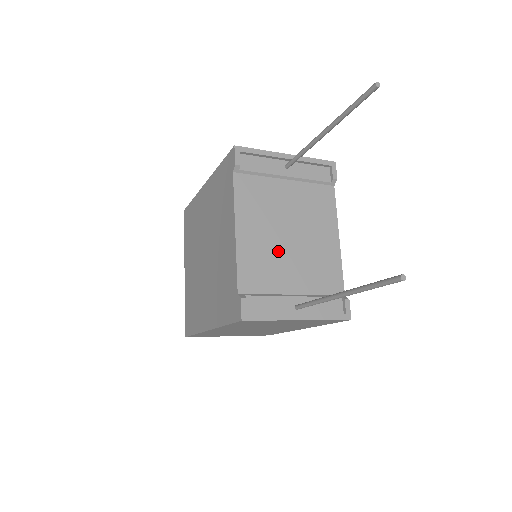
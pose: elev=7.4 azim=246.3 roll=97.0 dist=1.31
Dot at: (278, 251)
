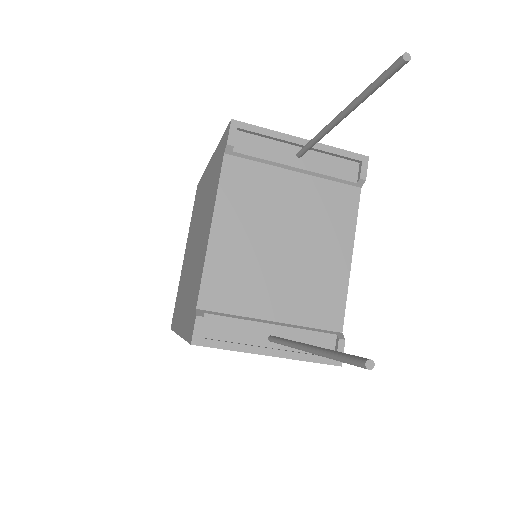
Dot at: (263, 262)
